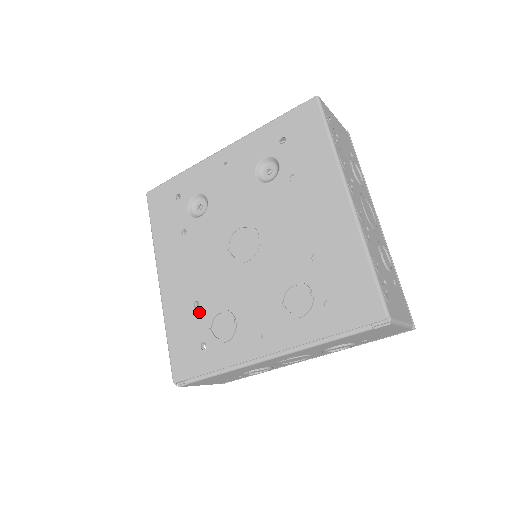
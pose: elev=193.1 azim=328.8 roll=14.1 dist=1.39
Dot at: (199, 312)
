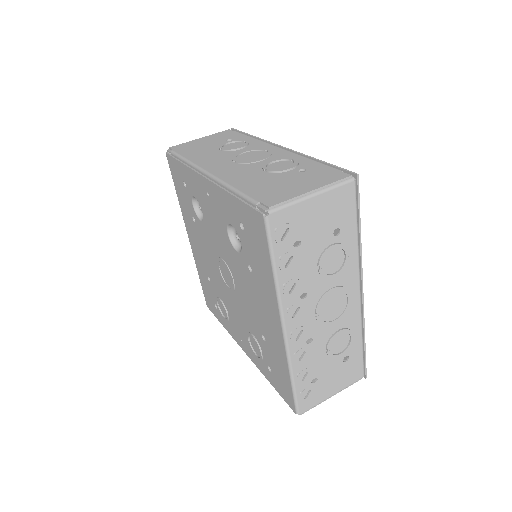
Dot at: (211, 286)
